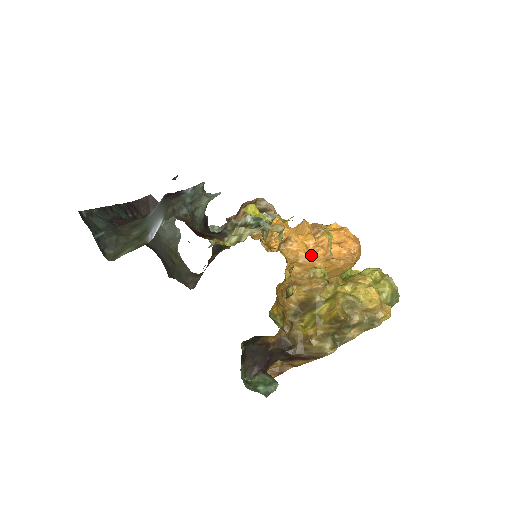
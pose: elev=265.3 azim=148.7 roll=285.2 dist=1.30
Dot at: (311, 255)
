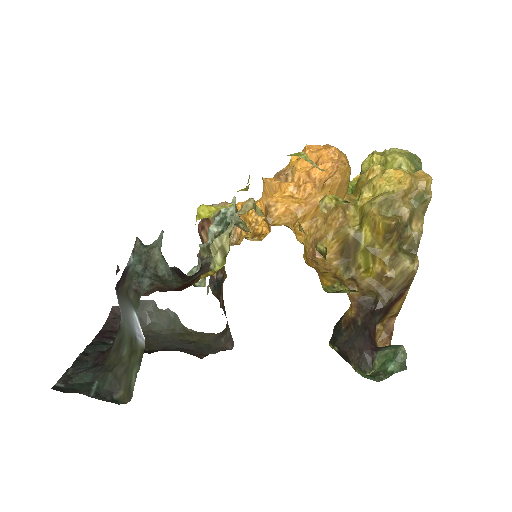
Dot at: (303, 199)
